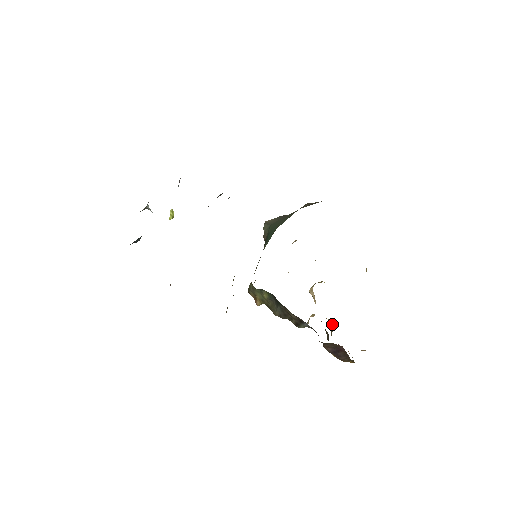
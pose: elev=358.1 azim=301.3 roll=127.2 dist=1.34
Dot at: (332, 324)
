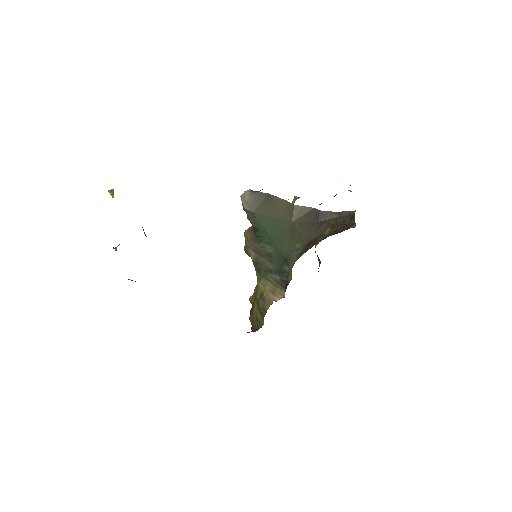
Dot at: occluded
